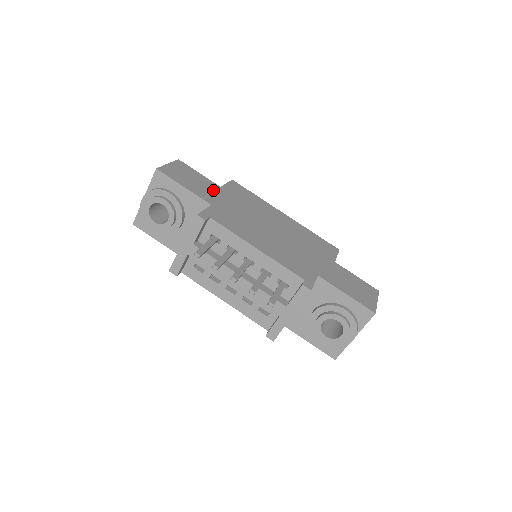
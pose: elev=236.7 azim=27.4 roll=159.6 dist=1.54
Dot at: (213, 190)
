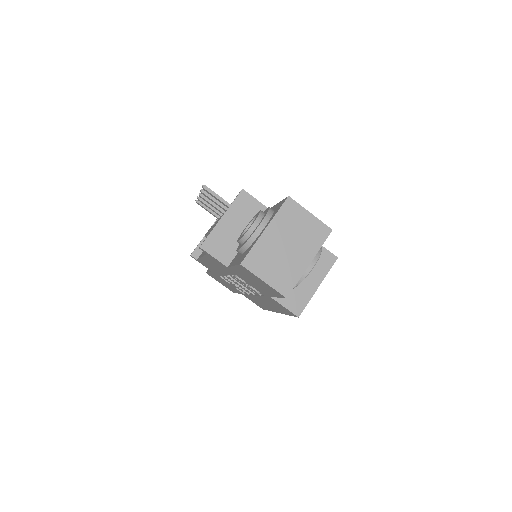
Dot at: occluded
